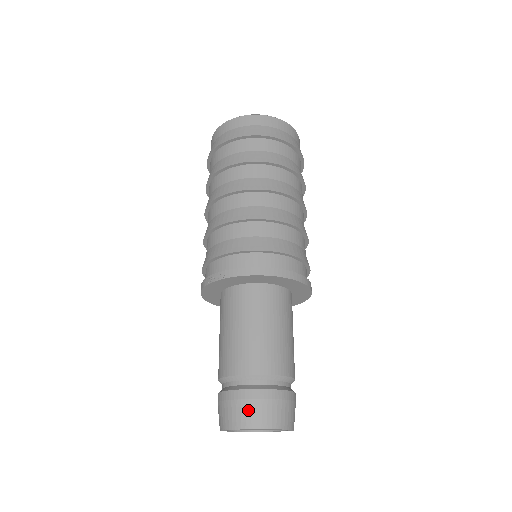
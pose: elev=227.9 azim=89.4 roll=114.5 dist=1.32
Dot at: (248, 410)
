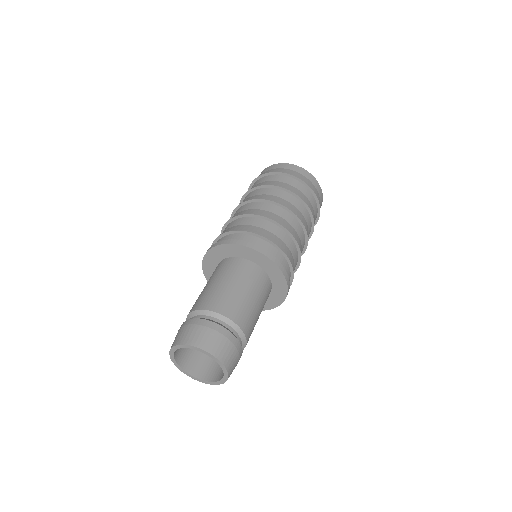
Dot at: (177, 335)
